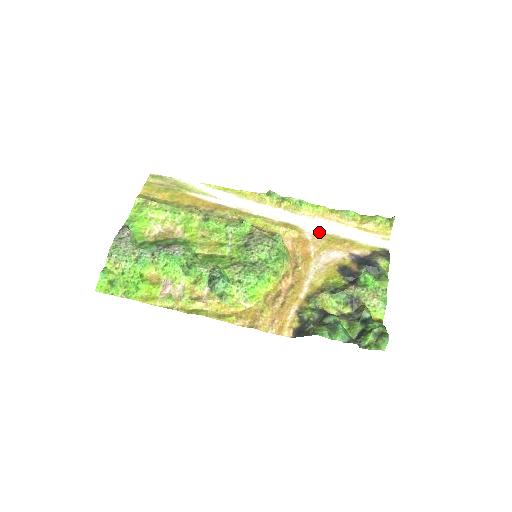
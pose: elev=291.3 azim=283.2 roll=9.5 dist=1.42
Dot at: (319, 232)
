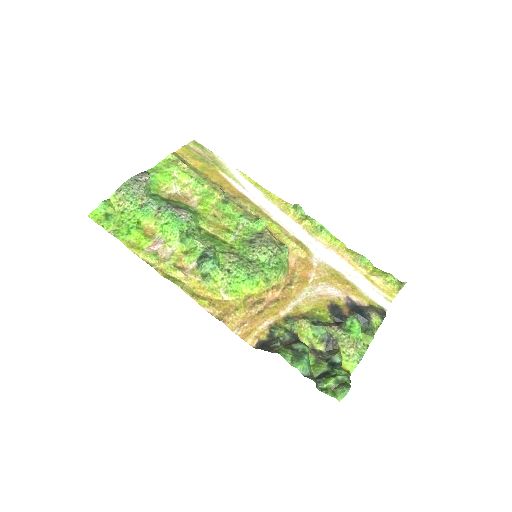
Dot at: (327, 263)
